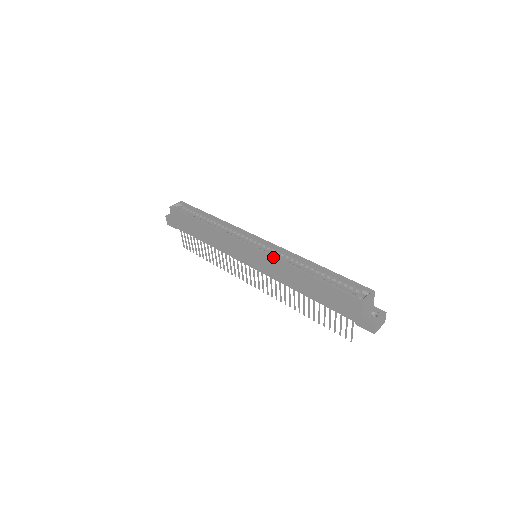
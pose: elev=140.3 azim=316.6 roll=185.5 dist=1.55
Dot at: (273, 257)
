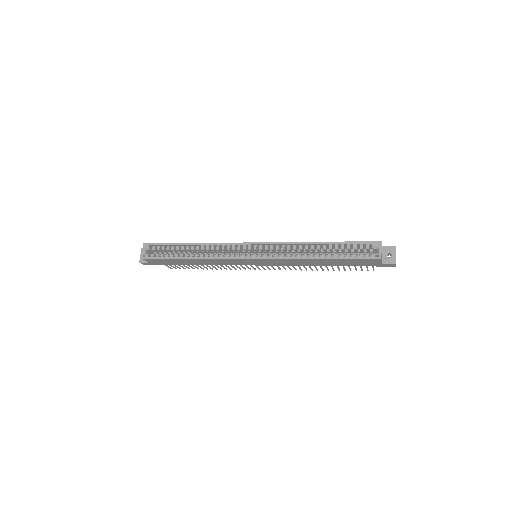
Dot at: (279, 258)
